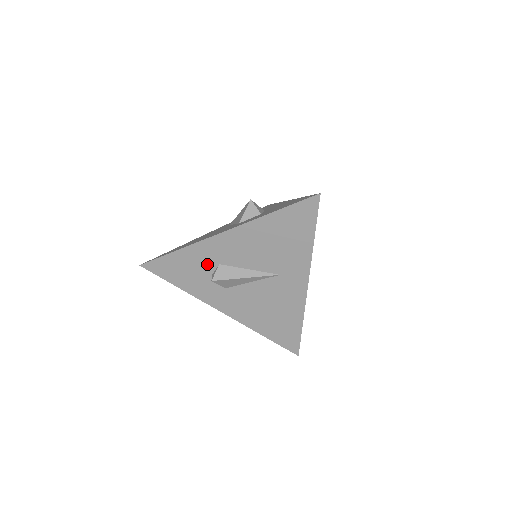
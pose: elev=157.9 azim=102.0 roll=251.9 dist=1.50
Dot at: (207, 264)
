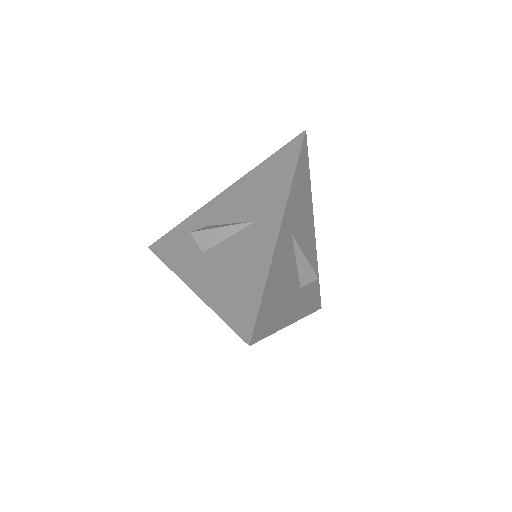
Dot at: occluded
